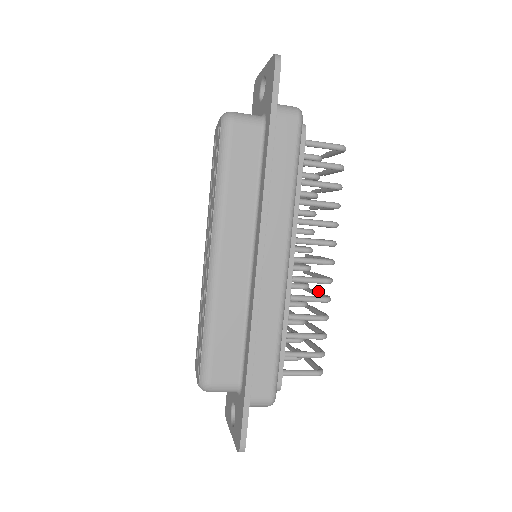
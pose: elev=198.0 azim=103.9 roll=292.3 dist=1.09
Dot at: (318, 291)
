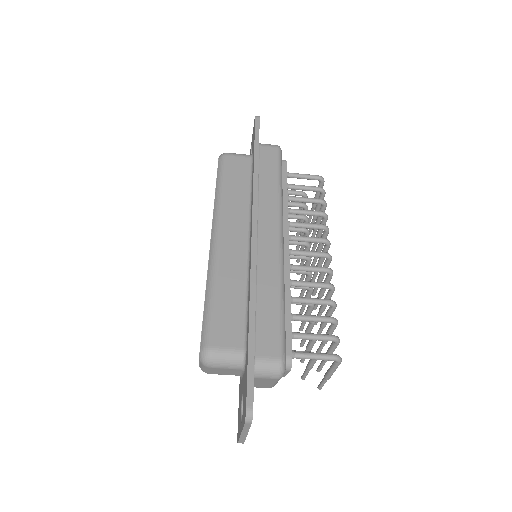
Dot at: occluded
